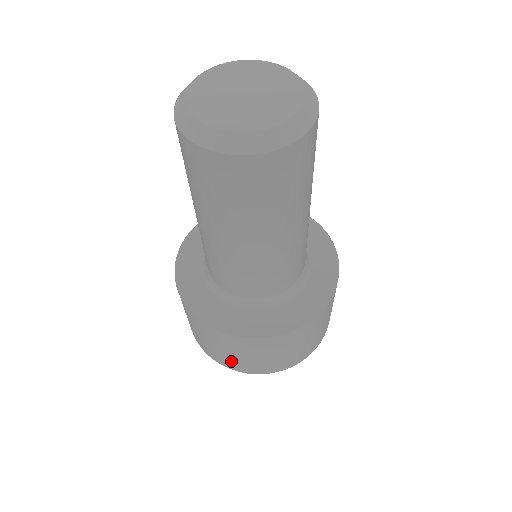
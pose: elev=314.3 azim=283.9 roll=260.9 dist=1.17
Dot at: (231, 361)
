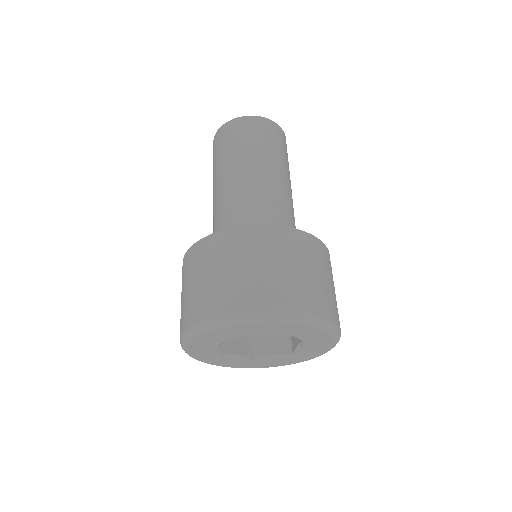
Dot at: (265, 285)
